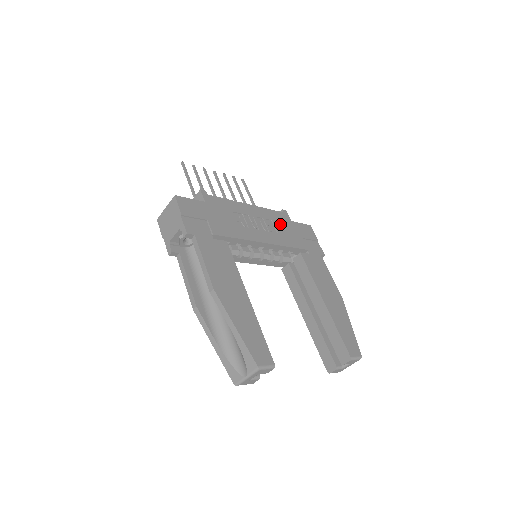
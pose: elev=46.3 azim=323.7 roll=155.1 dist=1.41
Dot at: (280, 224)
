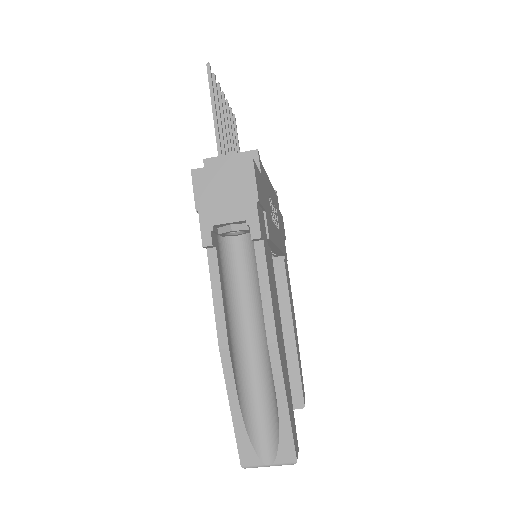
Dot at: (278, 215)
